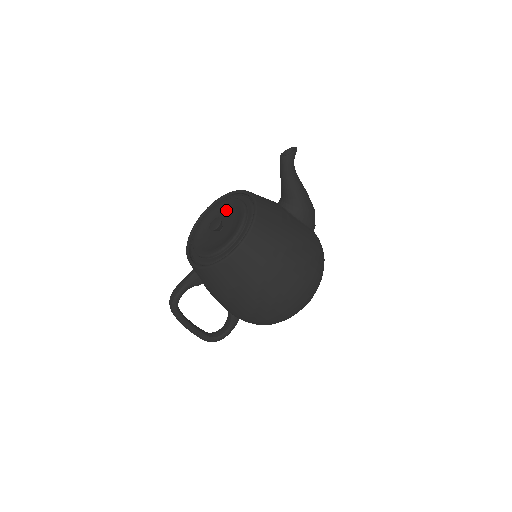
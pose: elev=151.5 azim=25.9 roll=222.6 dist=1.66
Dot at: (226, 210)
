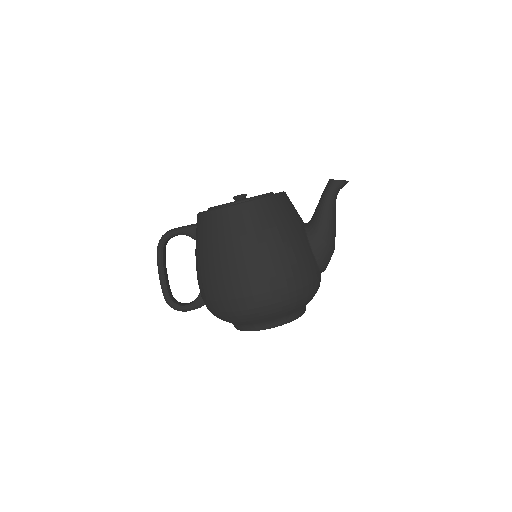
Dot at: occluded
